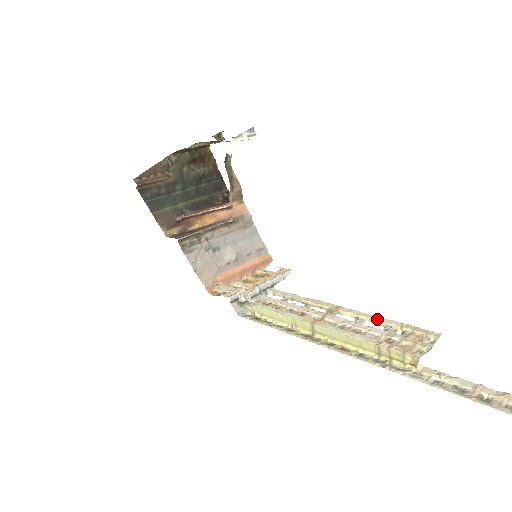
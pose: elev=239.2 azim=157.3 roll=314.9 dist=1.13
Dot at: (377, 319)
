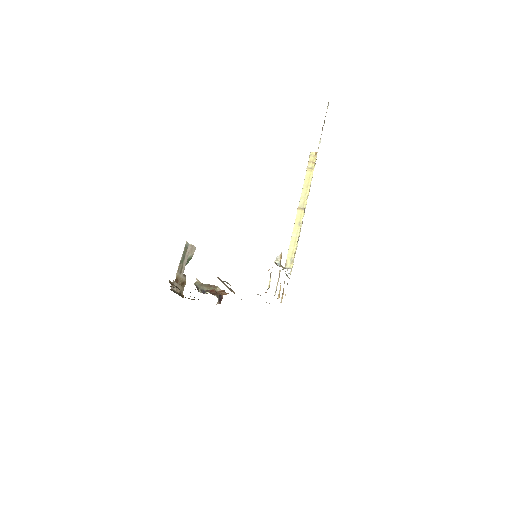
Dot at: occluded
